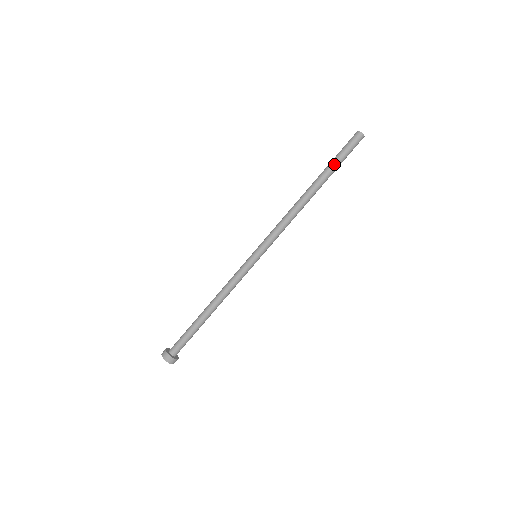
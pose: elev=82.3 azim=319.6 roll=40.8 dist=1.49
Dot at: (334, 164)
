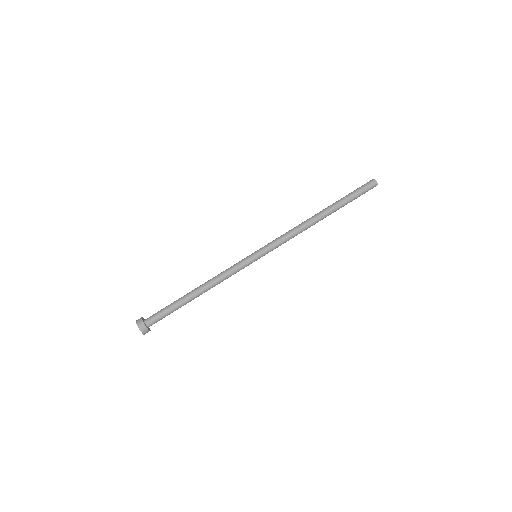
Dot at: (348, 201)
